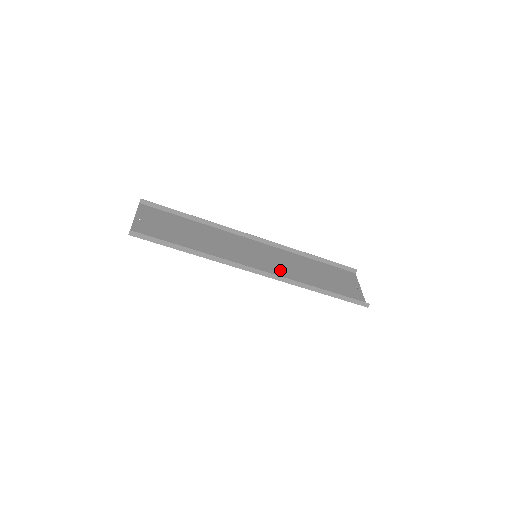
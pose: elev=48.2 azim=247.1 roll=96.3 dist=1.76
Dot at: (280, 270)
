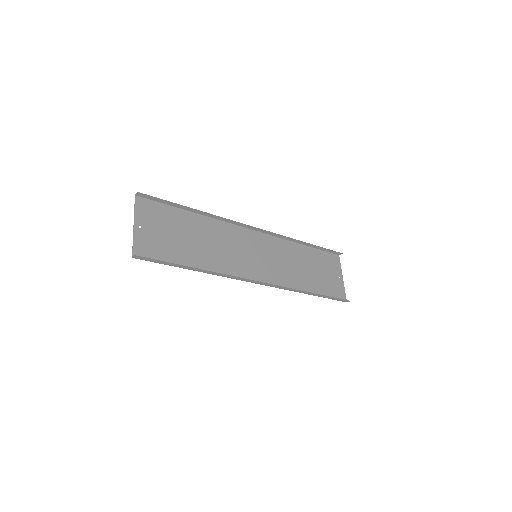
Dot at: (277, 271)
